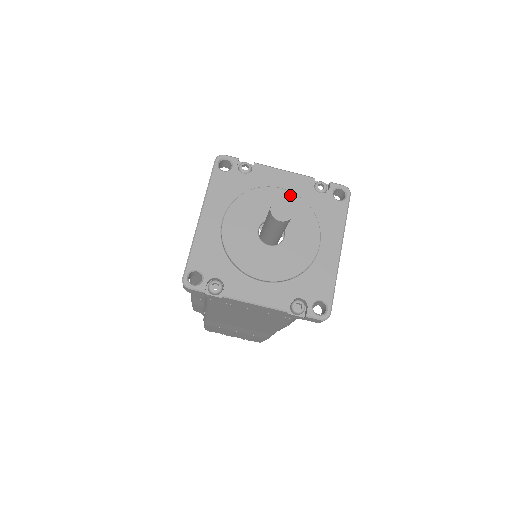
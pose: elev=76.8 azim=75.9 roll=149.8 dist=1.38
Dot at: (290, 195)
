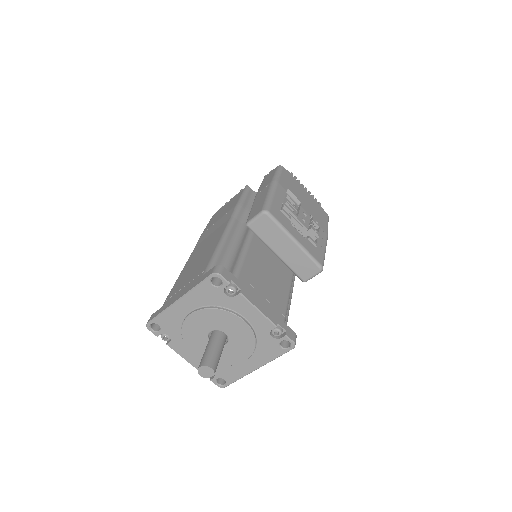
Dot at: (247, 328)
